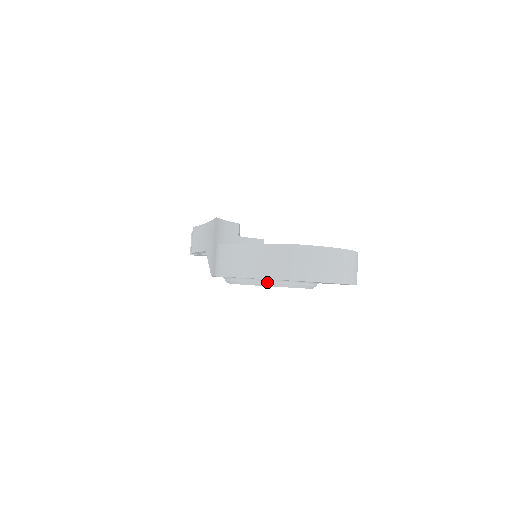
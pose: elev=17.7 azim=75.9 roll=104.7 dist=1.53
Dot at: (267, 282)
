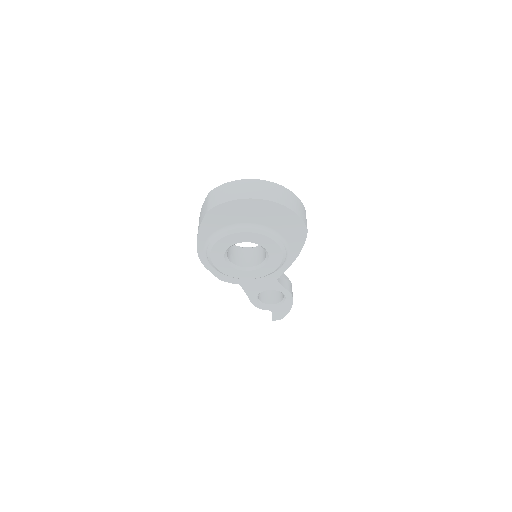
Dot at: (215, 237)
